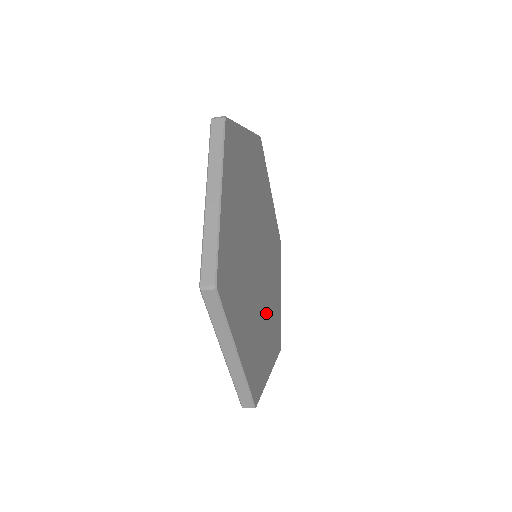
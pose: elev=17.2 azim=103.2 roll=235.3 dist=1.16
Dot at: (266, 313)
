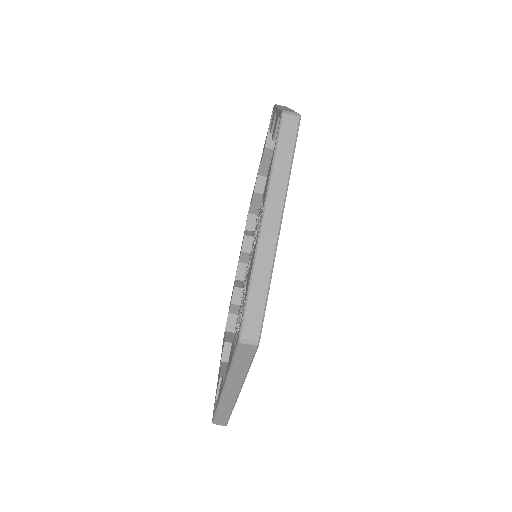
Dot at: occluded
